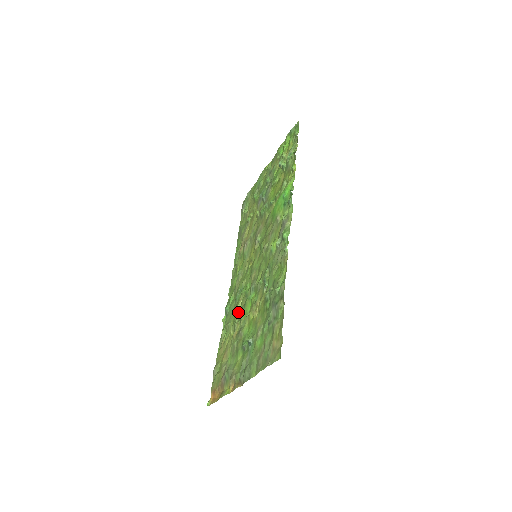
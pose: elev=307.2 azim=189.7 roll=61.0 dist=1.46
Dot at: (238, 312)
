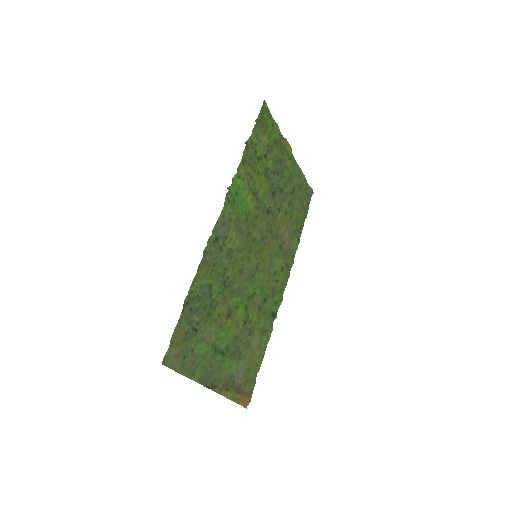
Dot at: (257, 315)
